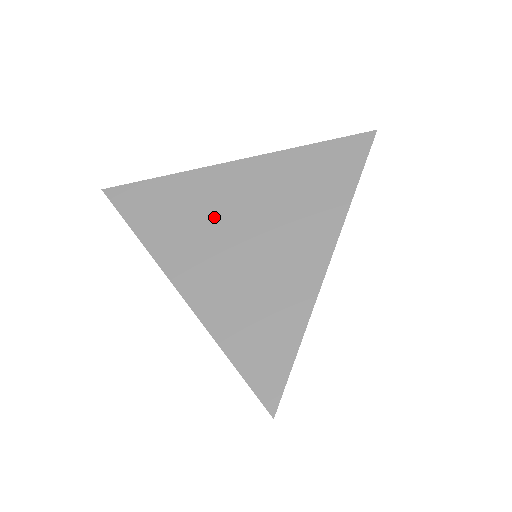
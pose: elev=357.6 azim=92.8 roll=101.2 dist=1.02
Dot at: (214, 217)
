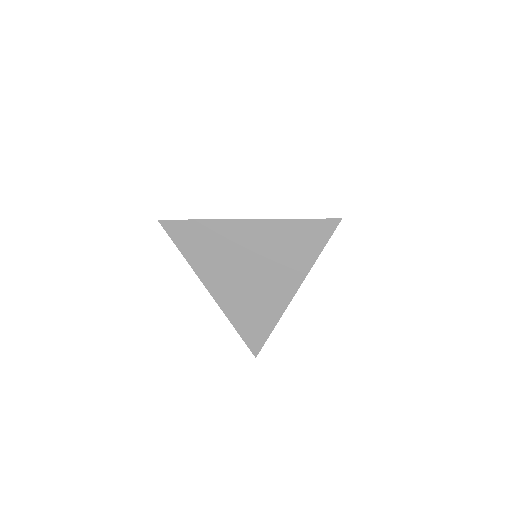
Dot at: occluded
